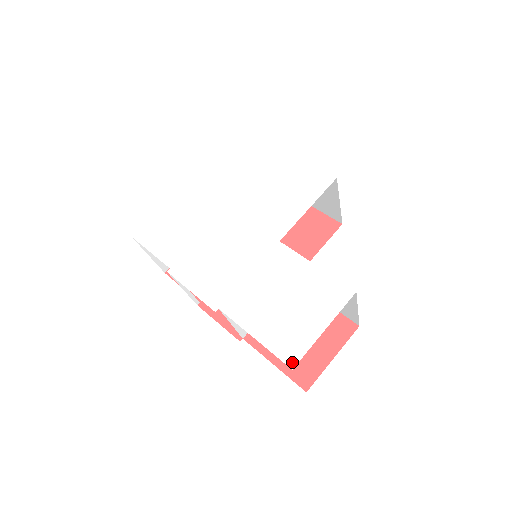
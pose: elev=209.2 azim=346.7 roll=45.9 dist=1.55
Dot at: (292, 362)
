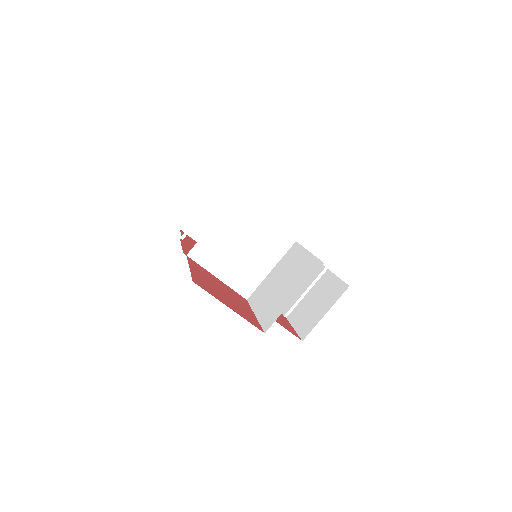
Dot at: occluded
